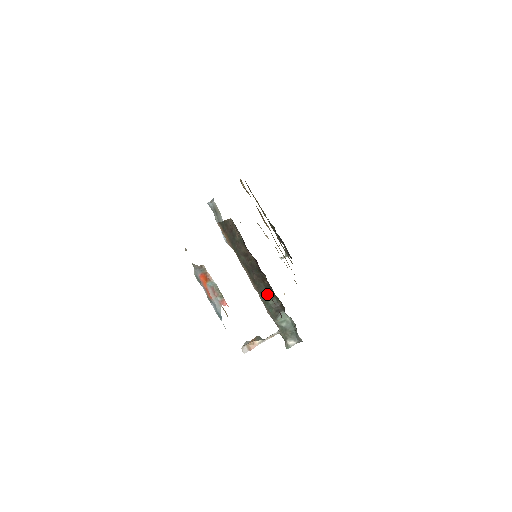
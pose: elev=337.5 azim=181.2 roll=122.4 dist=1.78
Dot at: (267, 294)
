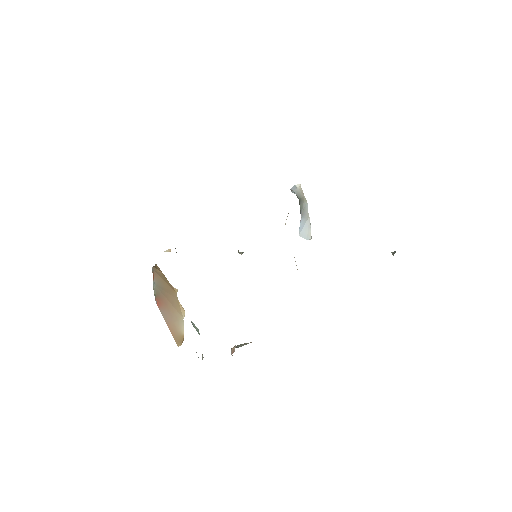
Dot at: occluded
